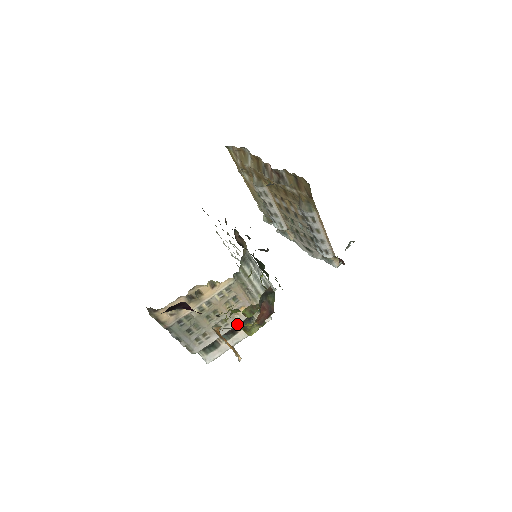
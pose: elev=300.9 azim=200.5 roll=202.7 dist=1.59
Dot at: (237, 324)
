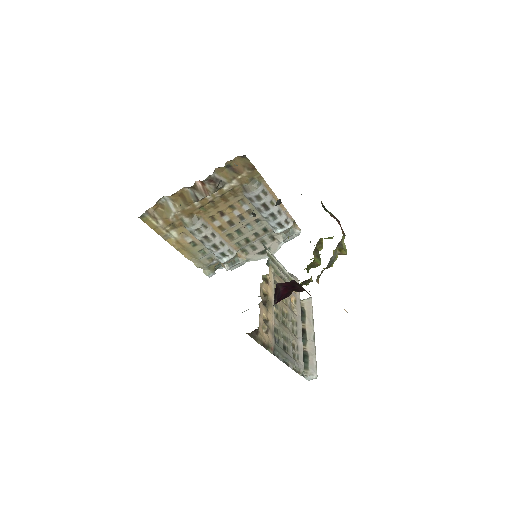
Dot at: (300, 318)
